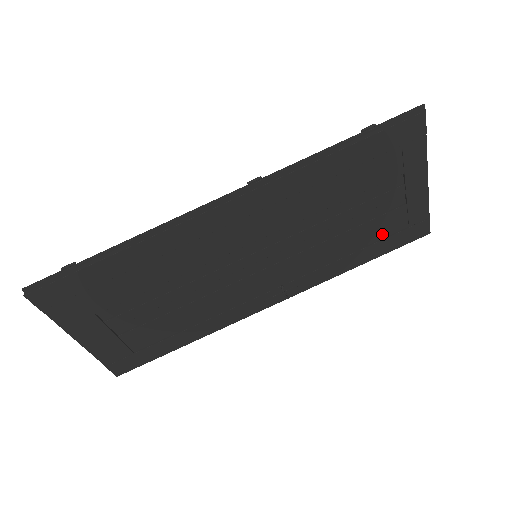
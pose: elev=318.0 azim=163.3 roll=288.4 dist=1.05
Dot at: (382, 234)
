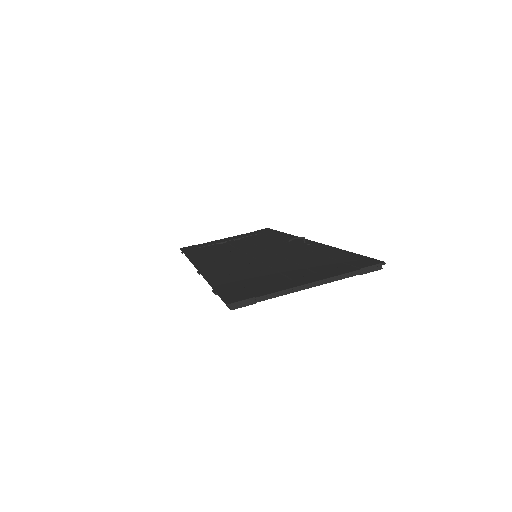
Dot at: occluded
